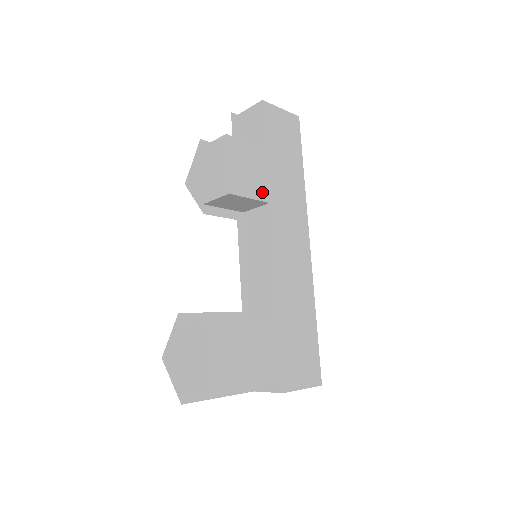
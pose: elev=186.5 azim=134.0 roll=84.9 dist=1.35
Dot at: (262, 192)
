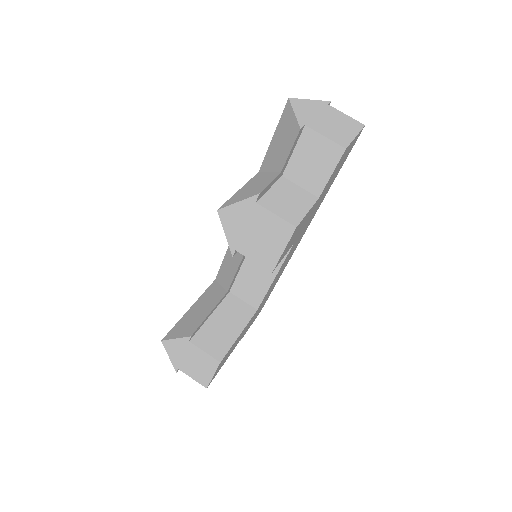
Dot at: (294, 241)
